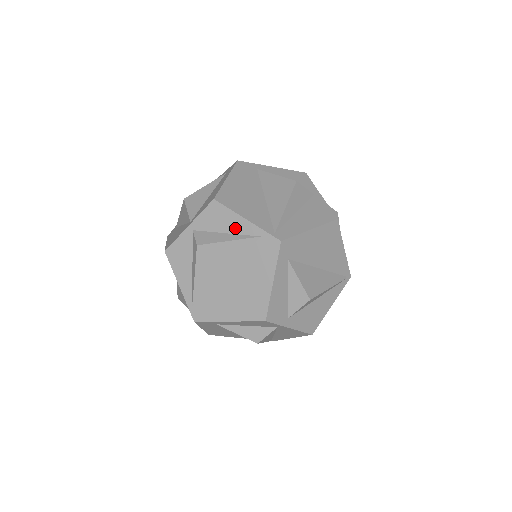
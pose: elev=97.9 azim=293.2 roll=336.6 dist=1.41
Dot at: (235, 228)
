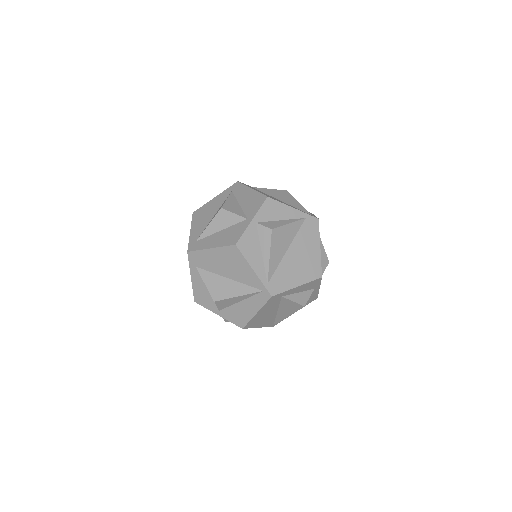
Dot at: (287, 215)
